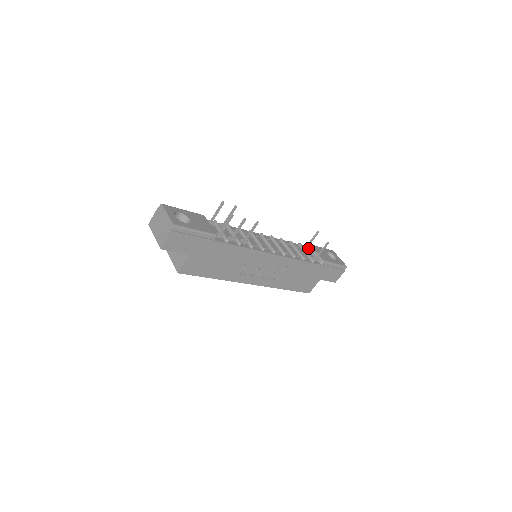
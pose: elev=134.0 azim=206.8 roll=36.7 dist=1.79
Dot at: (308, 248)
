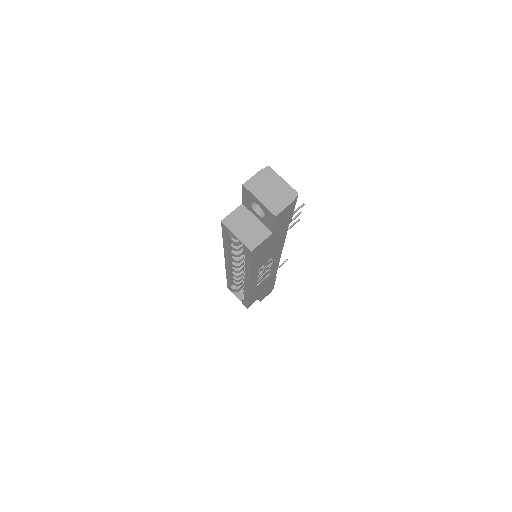
Dot at: occluded
